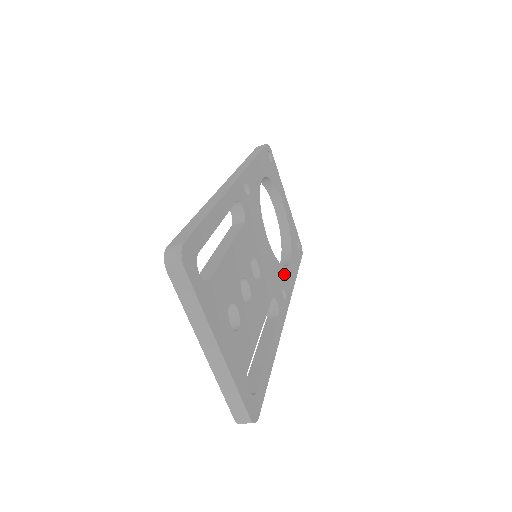
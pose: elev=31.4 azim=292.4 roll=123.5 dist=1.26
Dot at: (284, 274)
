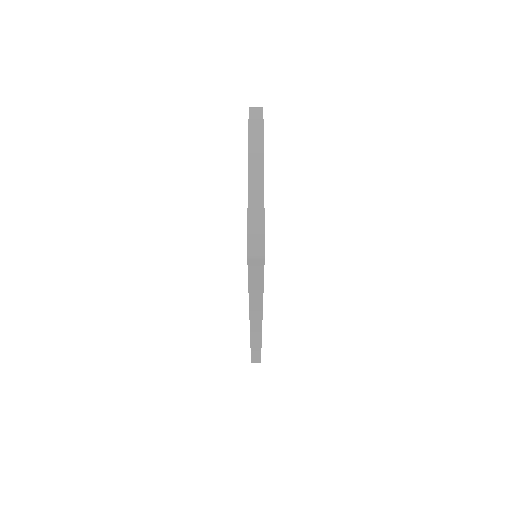
Dot at: occluded
